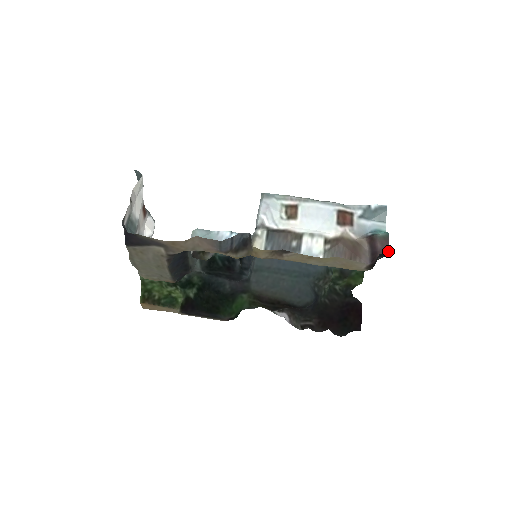
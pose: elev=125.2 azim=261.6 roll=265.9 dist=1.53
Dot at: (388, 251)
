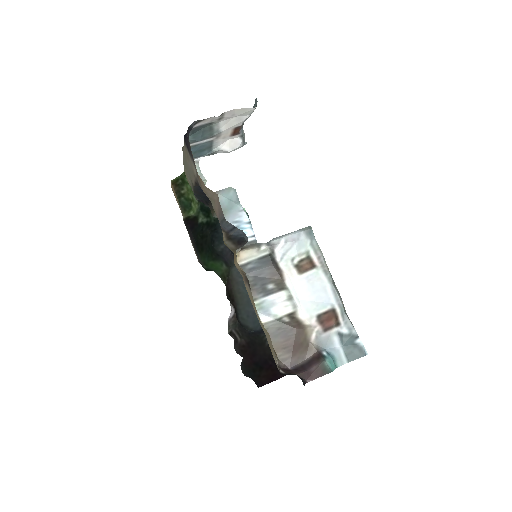
Dot at: (311, 380)
